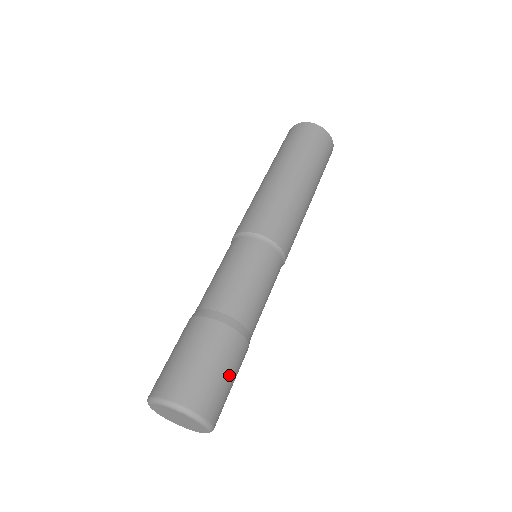
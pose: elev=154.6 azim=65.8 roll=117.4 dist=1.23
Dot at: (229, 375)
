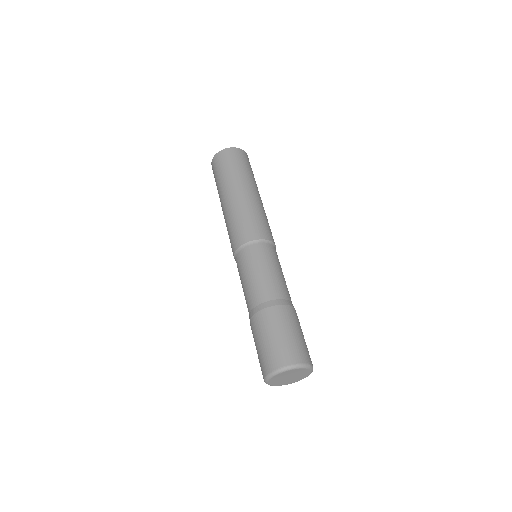
Dot at: (303, 336)
